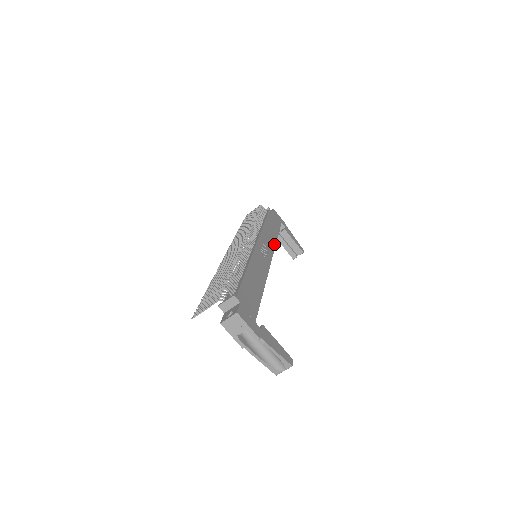
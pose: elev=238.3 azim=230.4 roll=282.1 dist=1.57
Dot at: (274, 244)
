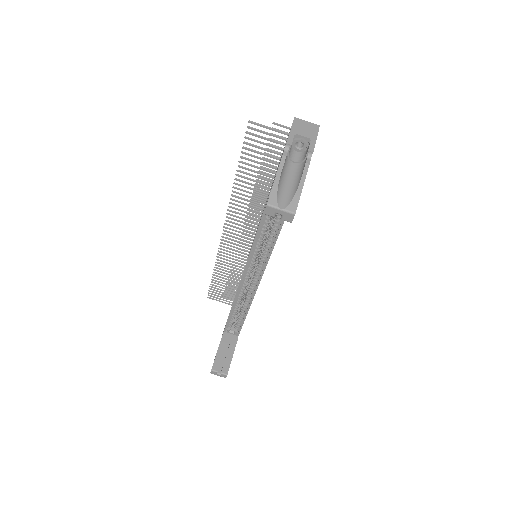
Dot at: occluded
